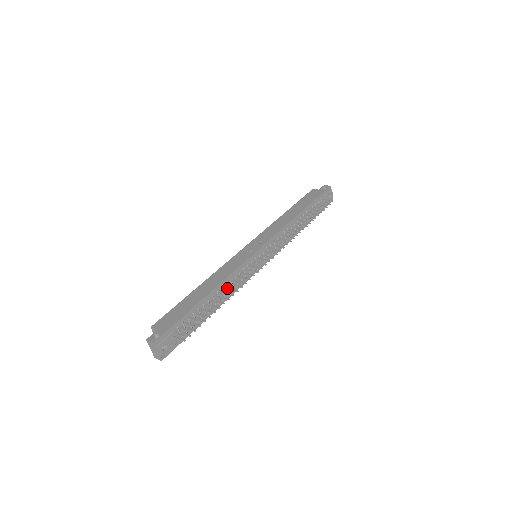
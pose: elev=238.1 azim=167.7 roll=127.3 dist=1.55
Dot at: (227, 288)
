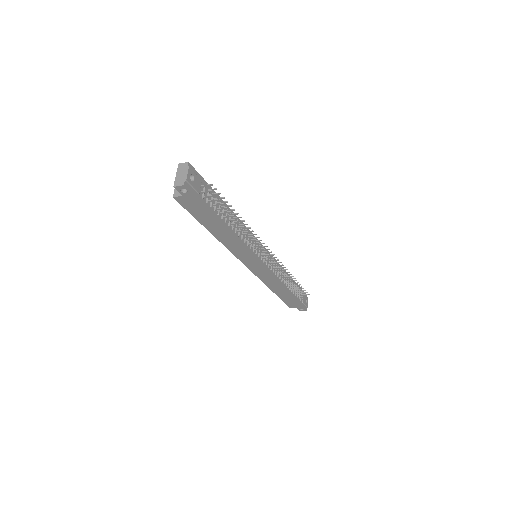
Dot at: (241, 225)
